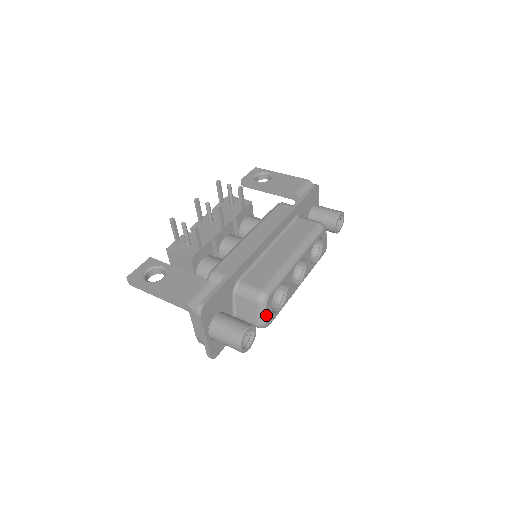
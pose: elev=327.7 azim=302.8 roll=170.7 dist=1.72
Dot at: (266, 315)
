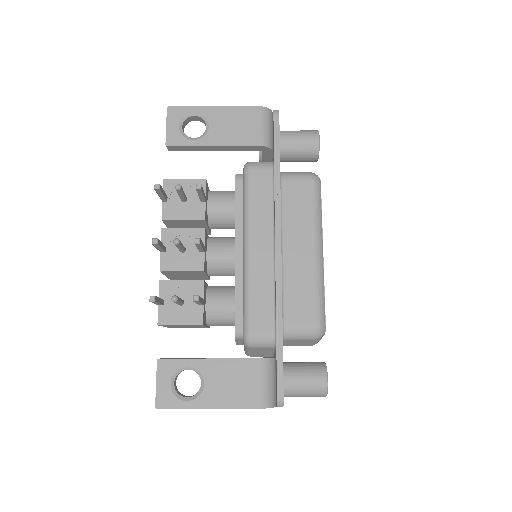
Dot at: occluded
